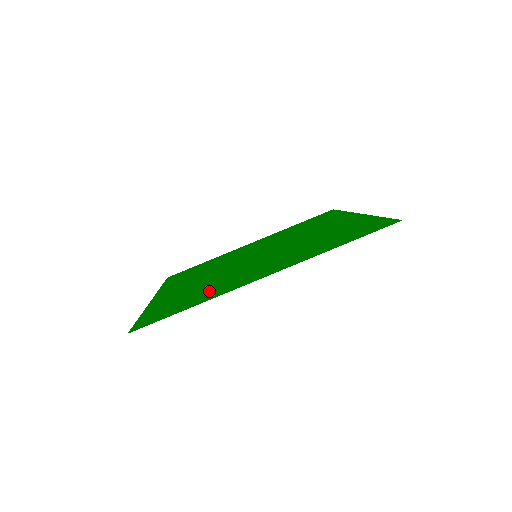
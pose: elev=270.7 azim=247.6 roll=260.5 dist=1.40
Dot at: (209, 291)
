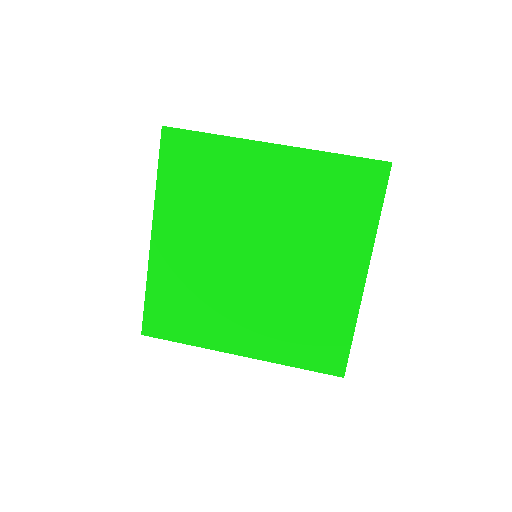
Dot at: (222, 169)
